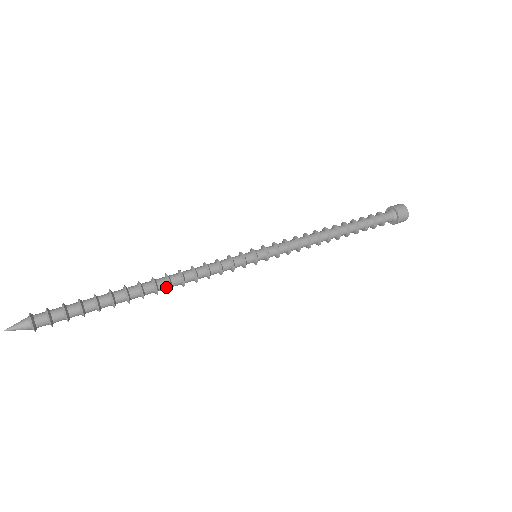
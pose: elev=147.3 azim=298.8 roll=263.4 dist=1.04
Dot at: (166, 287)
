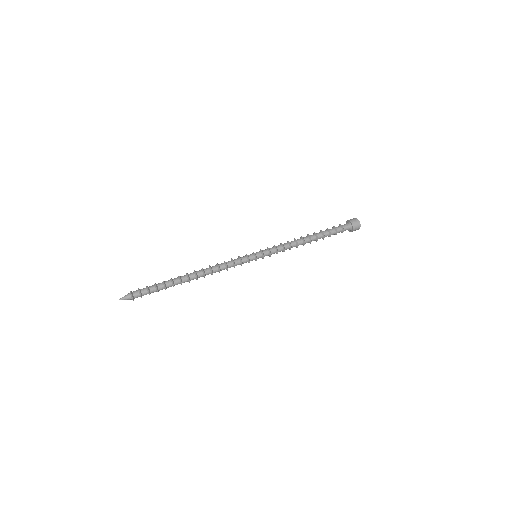
Dot at: (202, 276)
